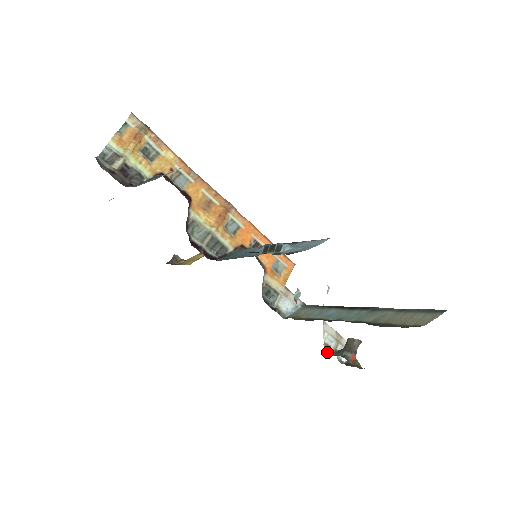
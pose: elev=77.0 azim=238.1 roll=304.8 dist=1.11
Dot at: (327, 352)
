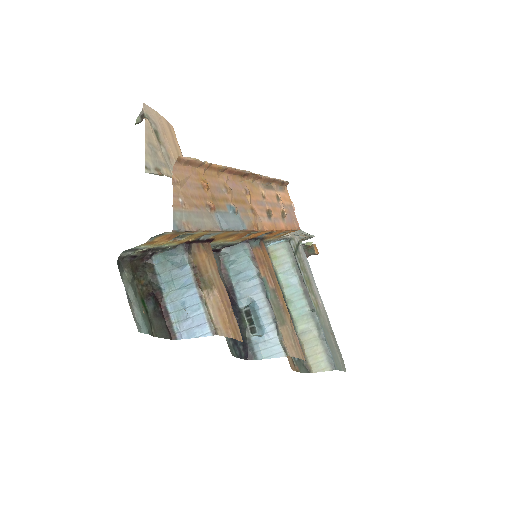
Dot at: occluded
